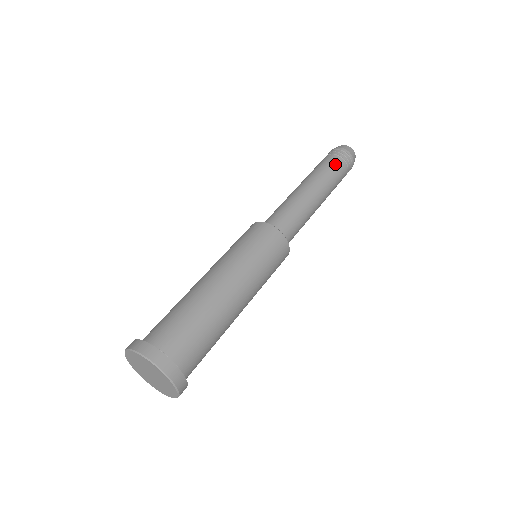
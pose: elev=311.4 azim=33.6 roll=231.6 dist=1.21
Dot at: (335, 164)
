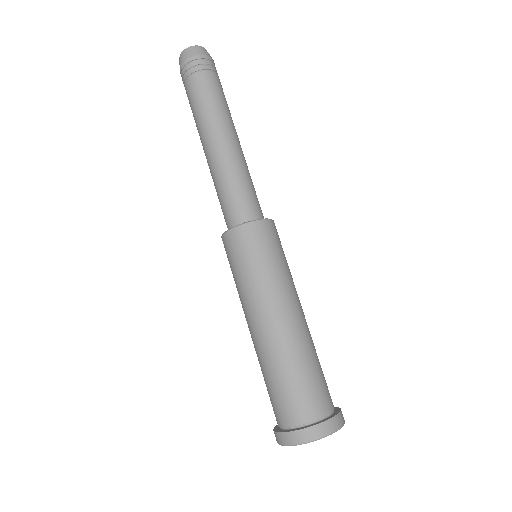
Dot at: (215, 86)
